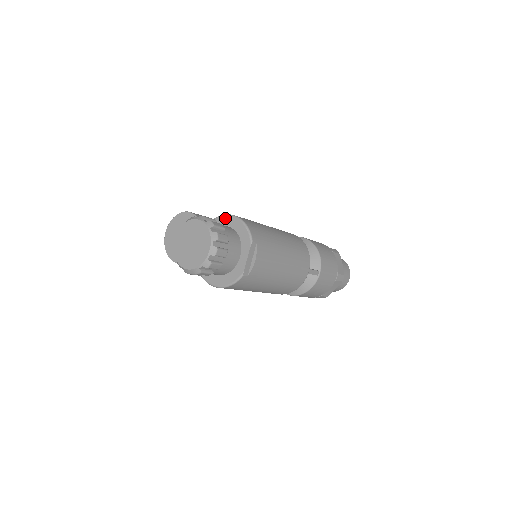
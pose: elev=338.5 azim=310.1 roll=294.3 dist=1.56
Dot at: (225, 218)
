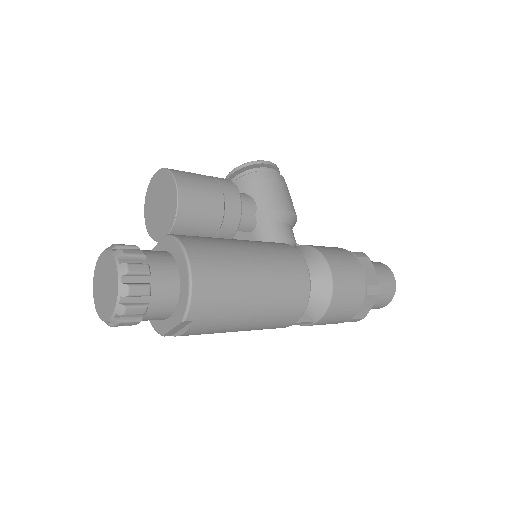
Dot at: (182, 257)
